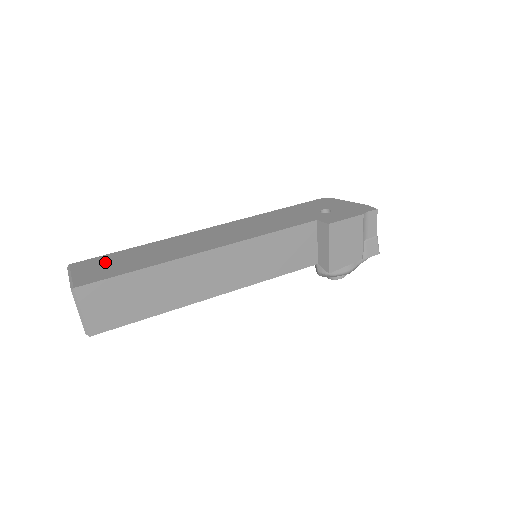
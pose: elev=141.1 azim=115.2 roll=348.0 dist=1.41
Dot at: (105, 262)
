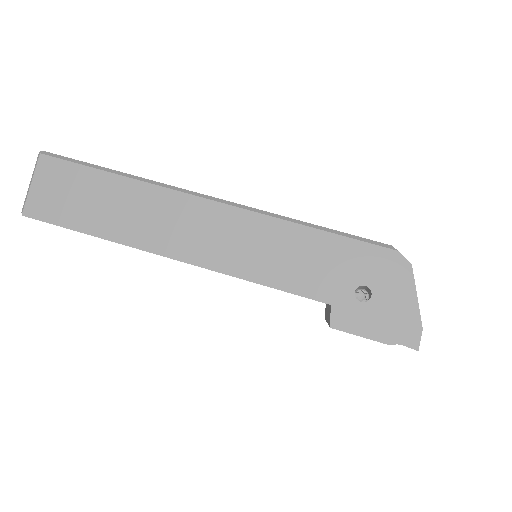
Dot at: (71, 184)
